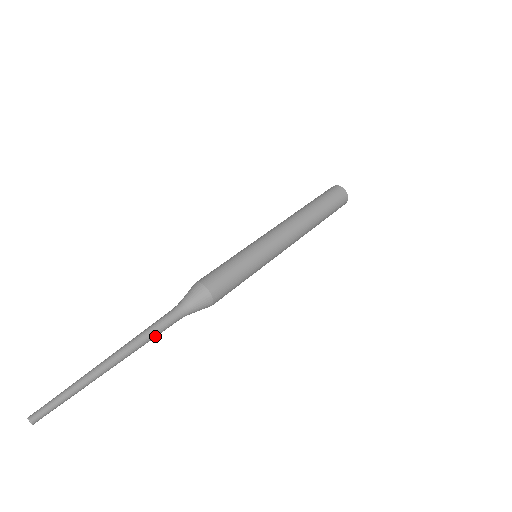
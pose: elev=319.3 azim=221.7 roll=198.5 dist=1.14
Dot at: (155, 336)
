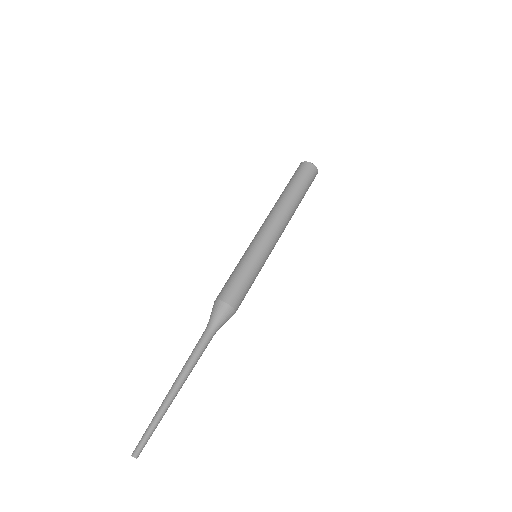
Dot at: (200, 356)
